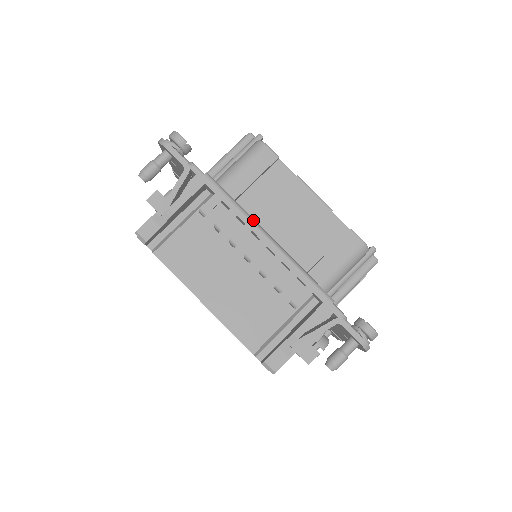
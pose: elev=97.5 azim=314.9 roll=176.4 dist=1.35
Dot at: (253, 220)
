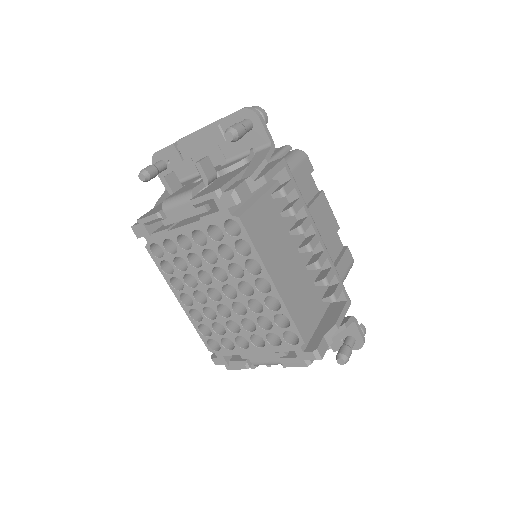
Dot at: occluded
